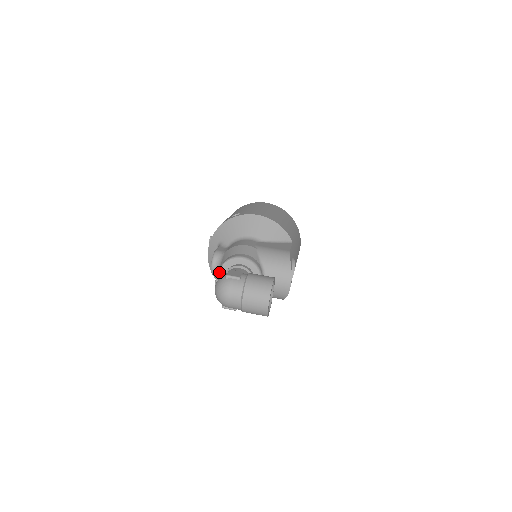
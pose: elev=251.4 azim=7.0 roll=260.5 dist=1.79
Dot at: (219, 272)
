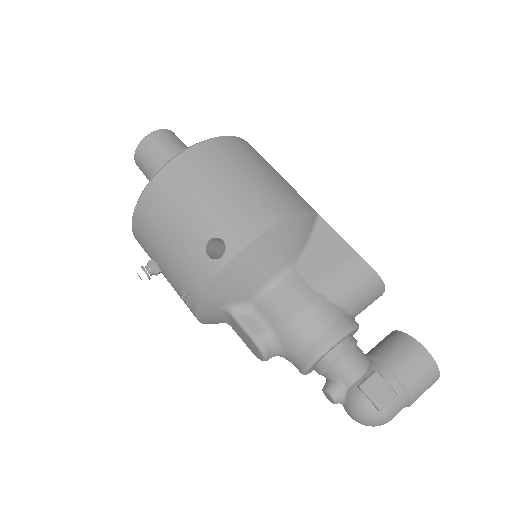
Dot at: (306, 373)
